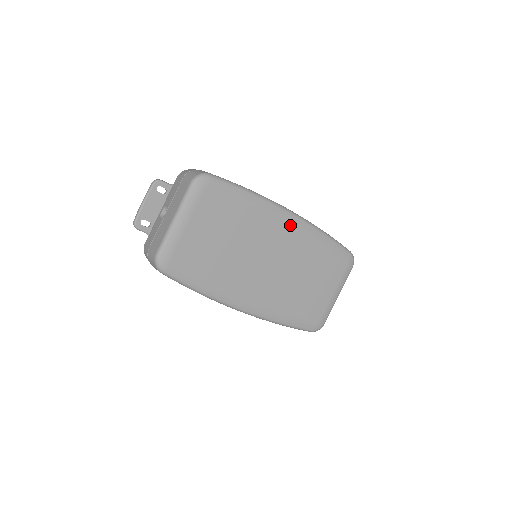
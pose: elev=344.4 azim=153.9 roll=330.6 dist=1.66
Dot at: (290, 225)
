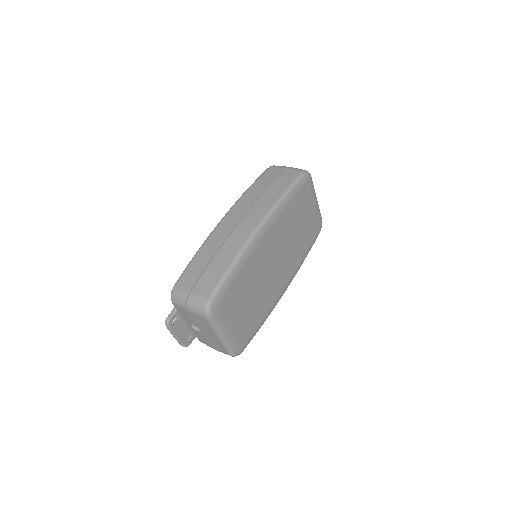
Dot at: (267, 233)
